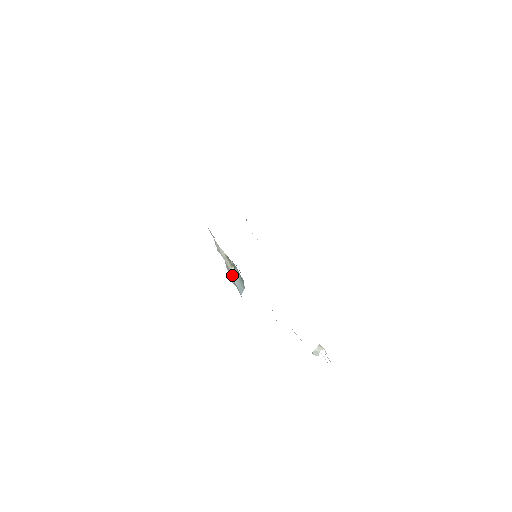
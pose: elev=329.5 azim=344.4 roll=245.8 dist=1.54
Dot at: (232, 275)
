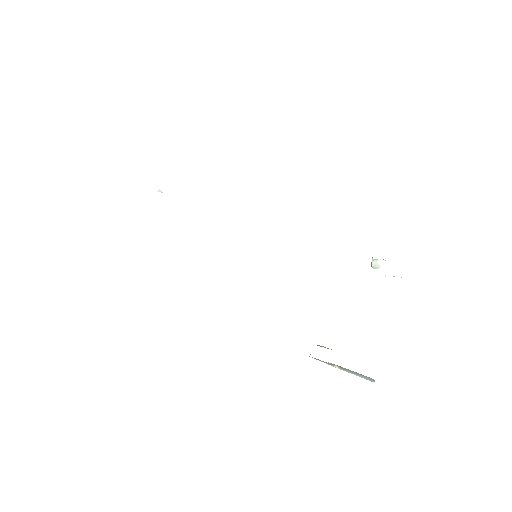
Dot at: occluded
